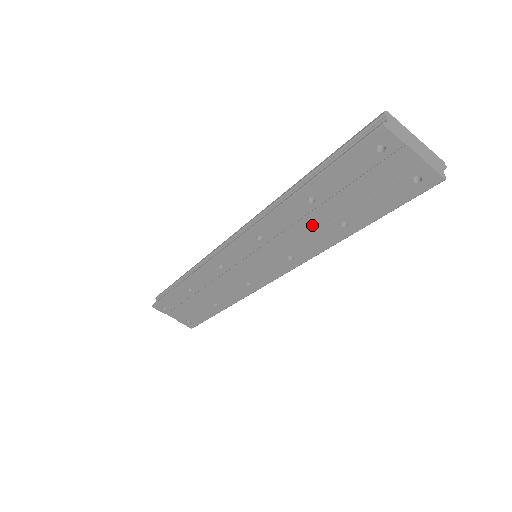
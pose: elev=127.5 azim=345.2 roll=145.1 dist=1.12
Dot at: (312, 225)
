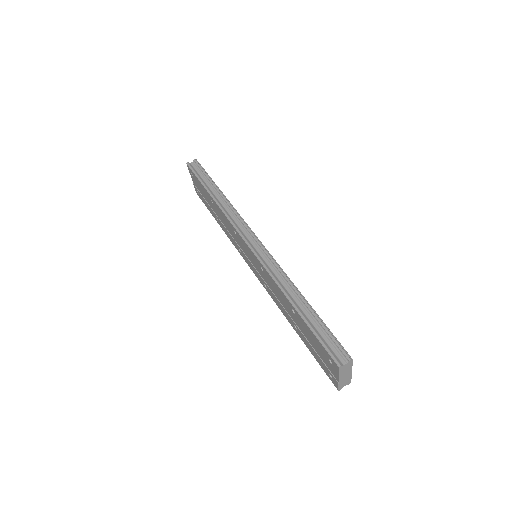
Dot at: (285, 307)
